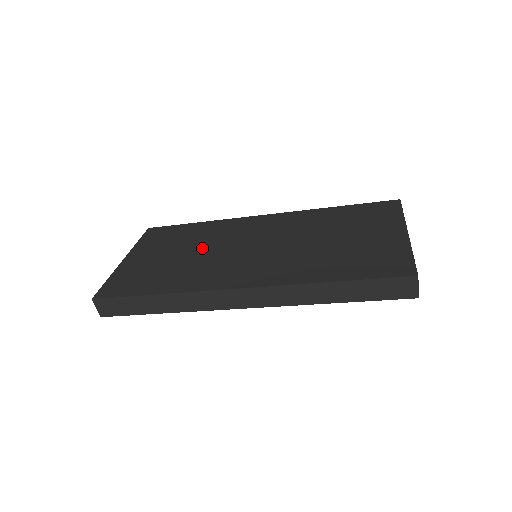
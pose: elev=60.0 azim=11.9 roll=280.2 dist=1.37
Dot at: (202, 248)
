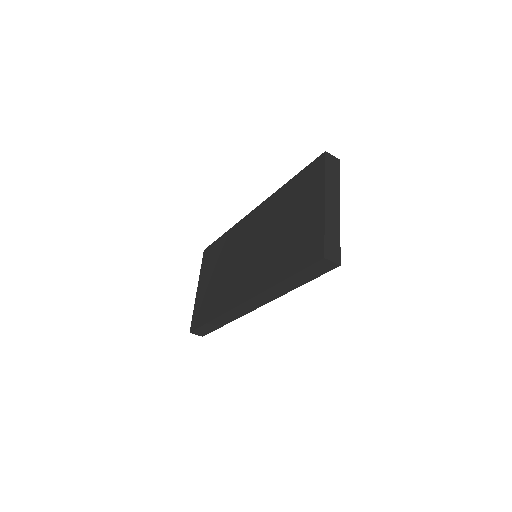
Dot at: (227, 264)
